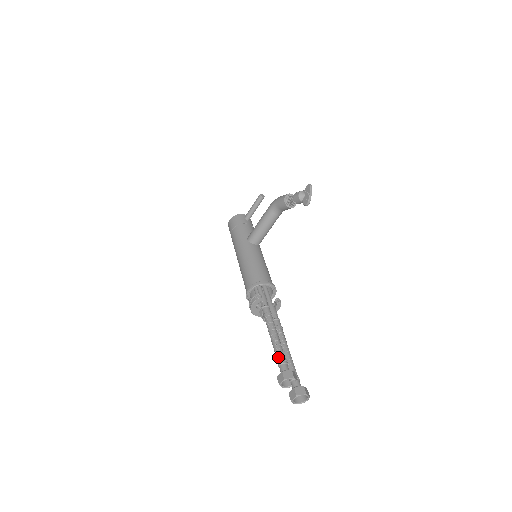
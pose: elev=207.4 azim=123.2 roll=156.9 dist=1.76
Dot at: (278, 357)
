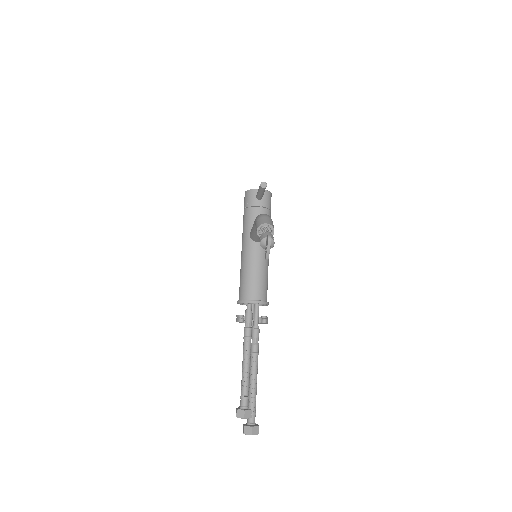
Dot at: (241, 390)
